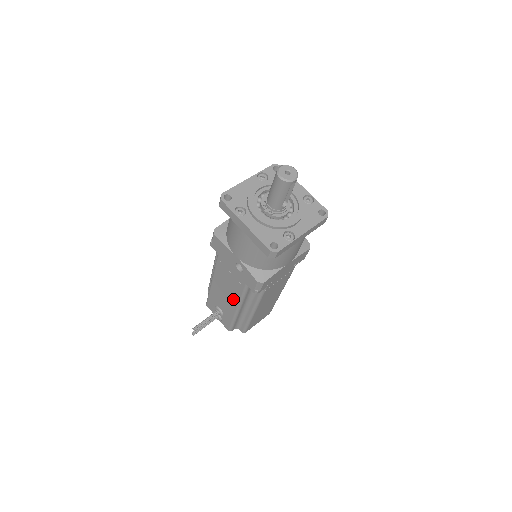
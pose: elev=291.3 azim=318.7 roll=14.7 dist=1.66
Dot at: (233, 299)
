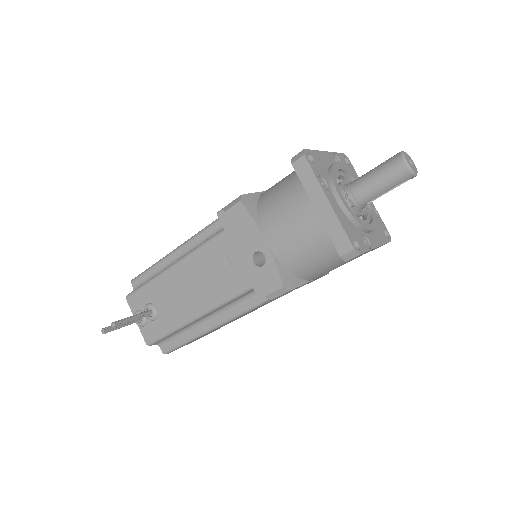
Dot at: (201, 301)
